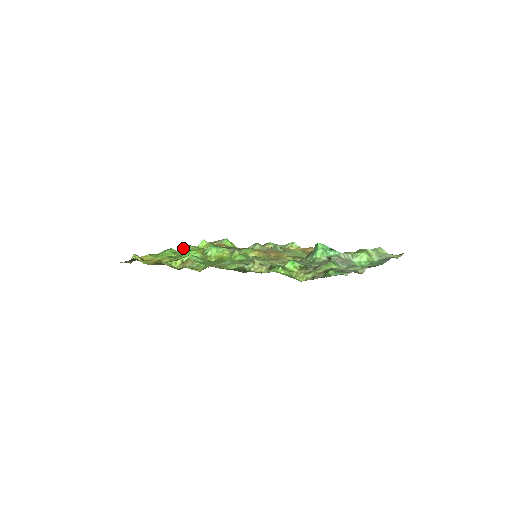
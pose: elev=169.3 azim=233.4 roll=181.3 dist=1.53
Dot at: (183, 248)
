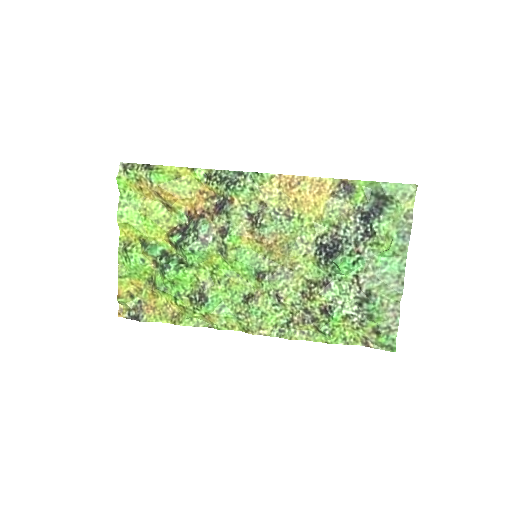
Dot at: (145, 251)
